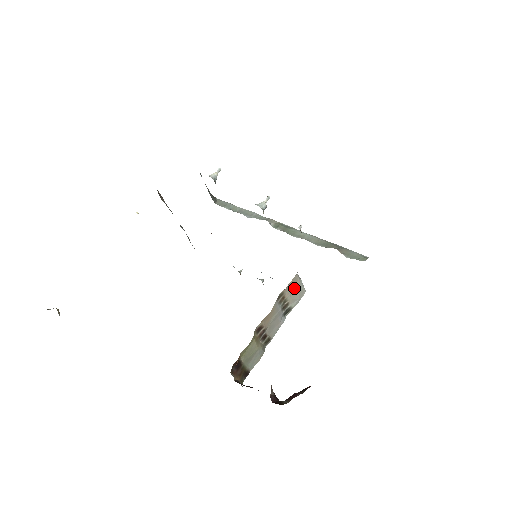
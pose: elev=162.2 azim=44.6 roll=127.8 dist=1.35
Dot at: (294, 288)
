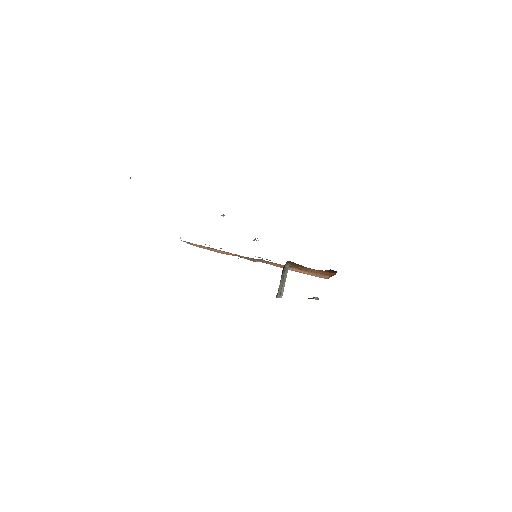
Dot at: (285, 279)
